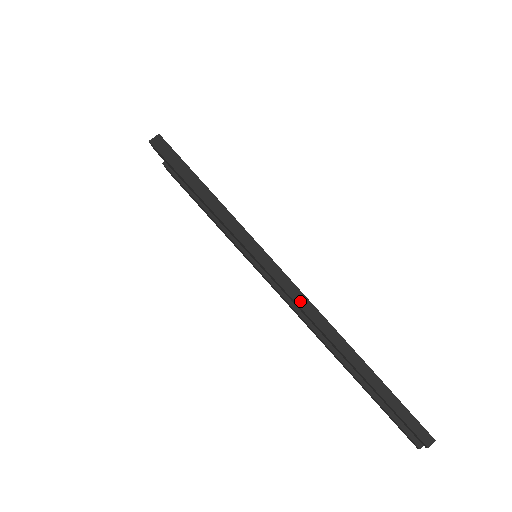
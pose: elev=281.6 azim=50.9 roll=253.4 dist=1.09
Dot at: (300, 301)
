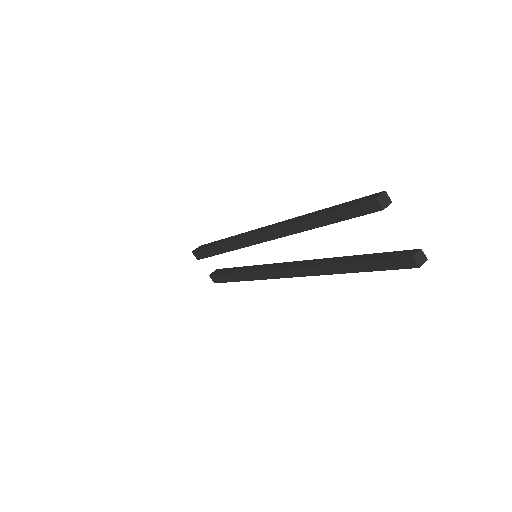
Dot at: (270, 227)
